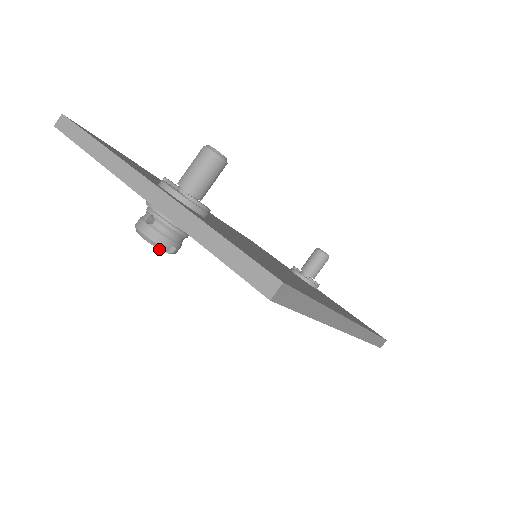
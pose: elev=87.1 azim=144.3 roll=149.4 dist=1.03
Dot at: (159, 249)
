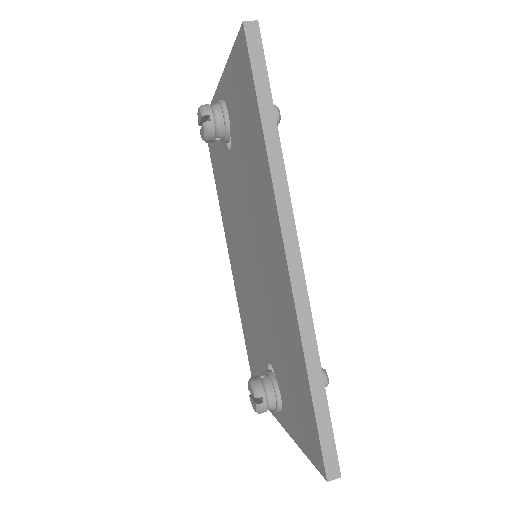
Dot at: (201, 113)
